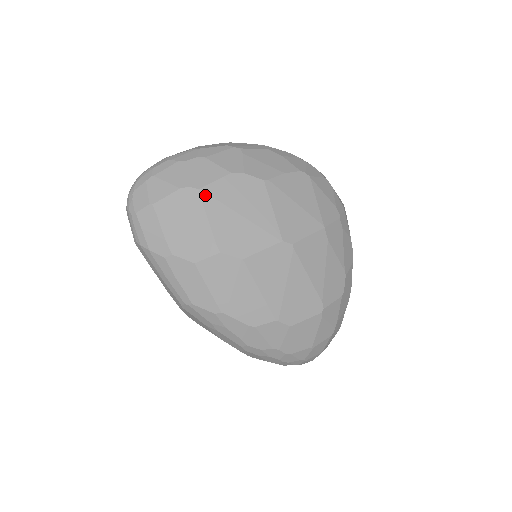
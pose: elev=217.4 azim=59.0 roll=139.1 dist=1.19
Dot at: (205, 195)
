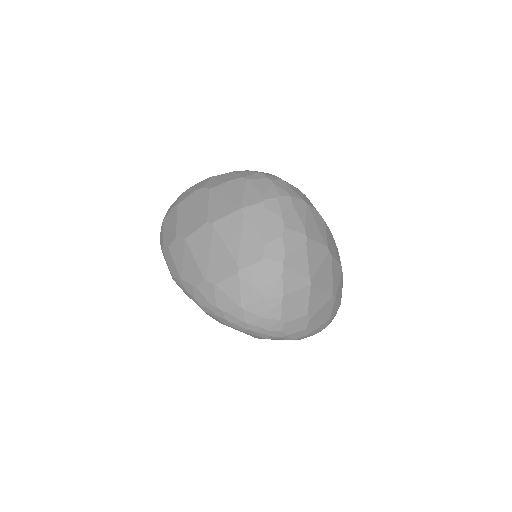
Dot at: (179, 207)
